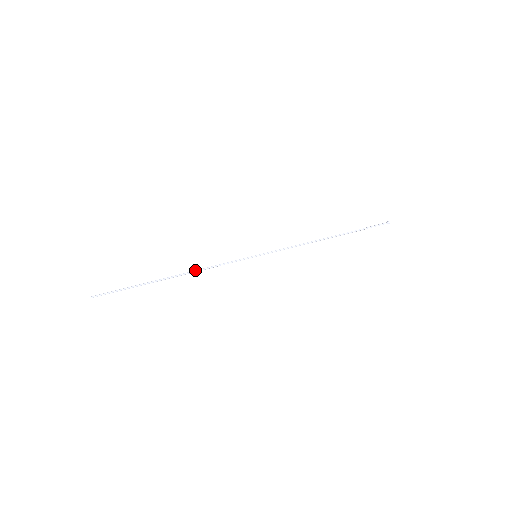
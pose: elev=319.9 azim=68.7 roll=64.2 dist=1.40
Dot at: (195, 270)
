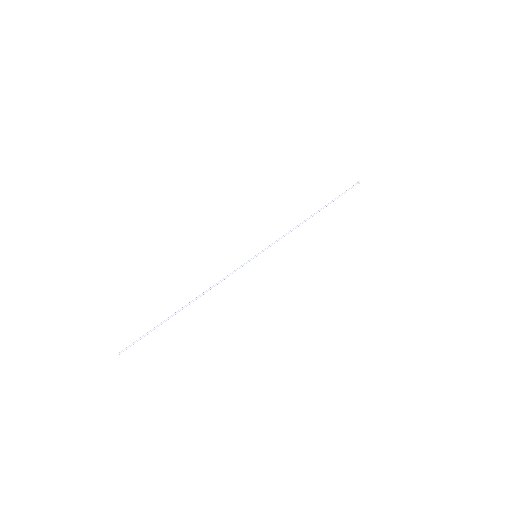
Dot at: (206, 290)
